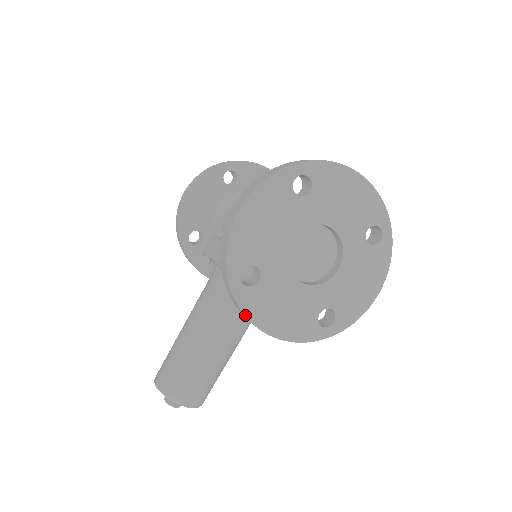
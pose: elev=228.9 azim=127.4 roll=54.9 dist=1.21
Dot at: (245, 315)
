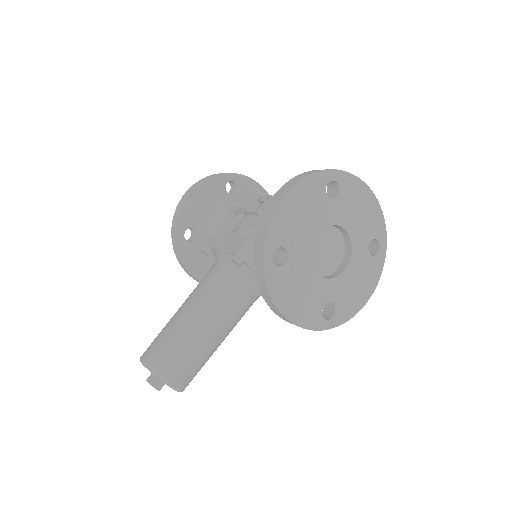
Dot at: (269, 292)
